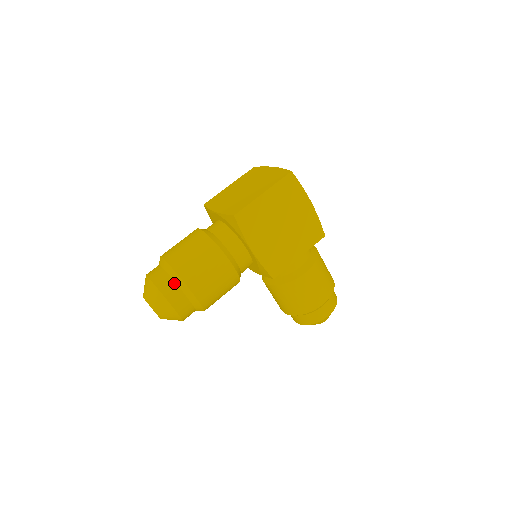
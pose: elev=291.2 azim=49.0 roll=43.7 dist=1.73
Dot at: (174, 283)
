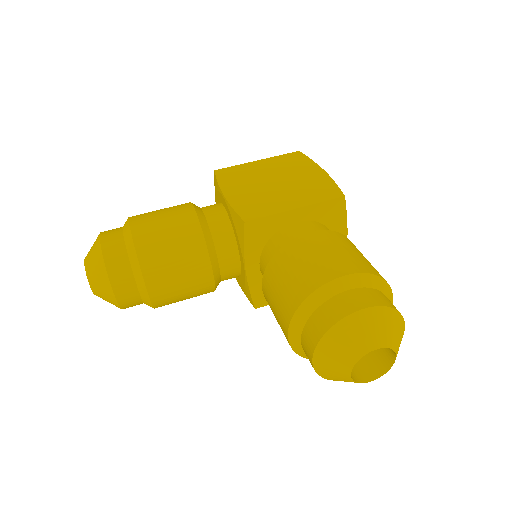
Dot at: (121, 227)
